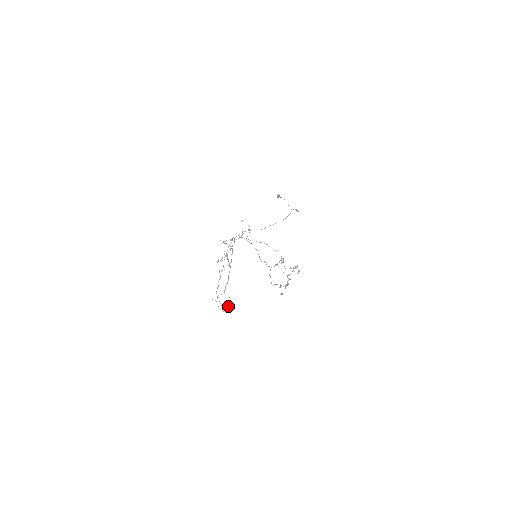
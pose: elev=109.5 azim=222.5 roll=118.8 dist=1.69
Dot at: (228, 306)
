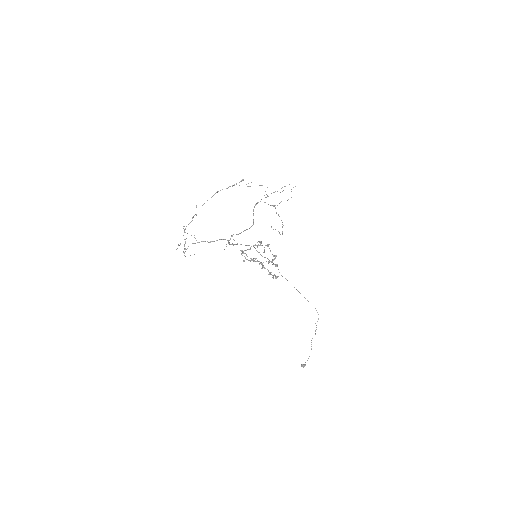
Dot at: occluded
